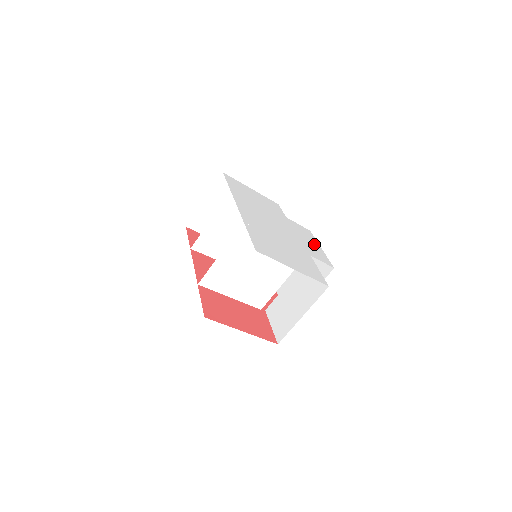
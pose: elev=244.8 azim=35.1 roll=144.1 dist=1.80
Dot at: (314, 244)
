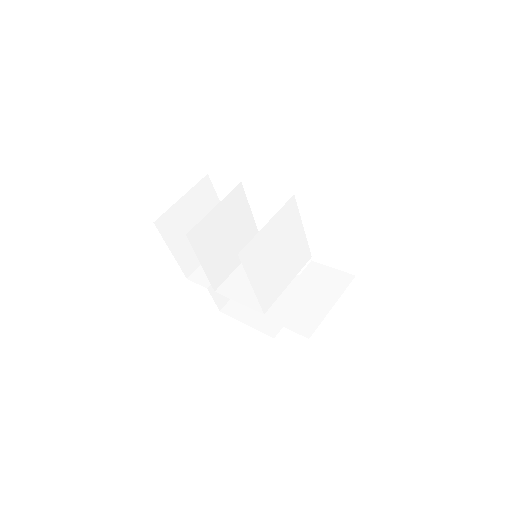
Dot at: occluded
